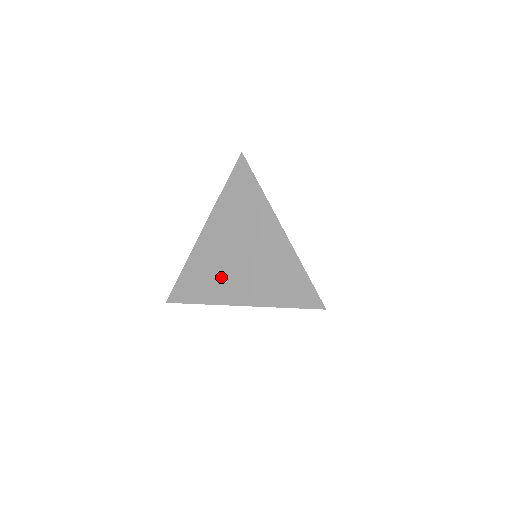
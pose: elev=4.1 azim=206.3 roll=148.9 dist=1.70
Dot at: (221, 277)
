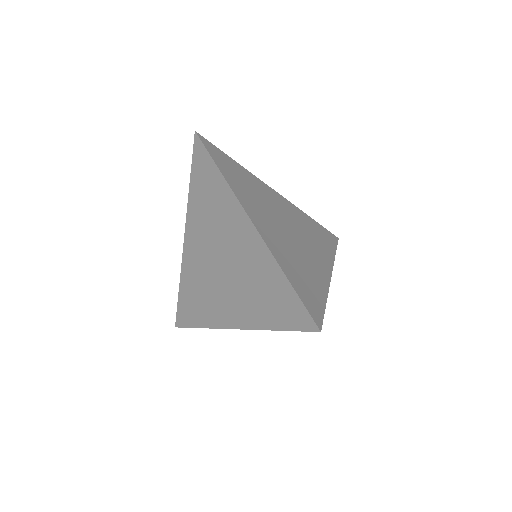
Dot at: (211, 294)
